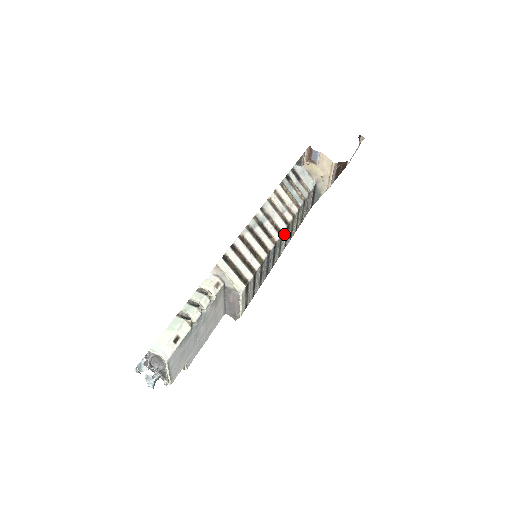
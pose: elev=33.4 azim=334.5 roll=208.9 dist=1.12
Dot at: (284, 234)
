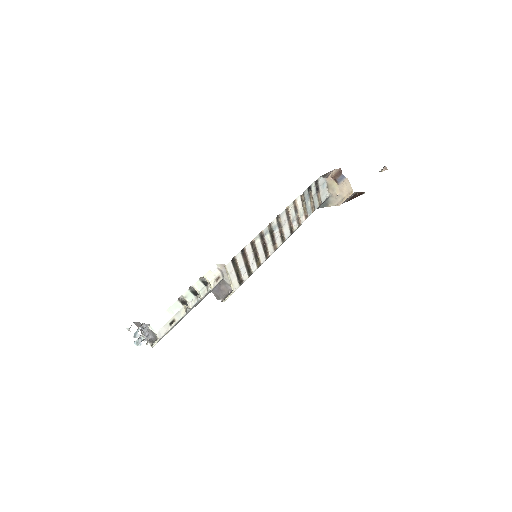
Dot at: occluded
